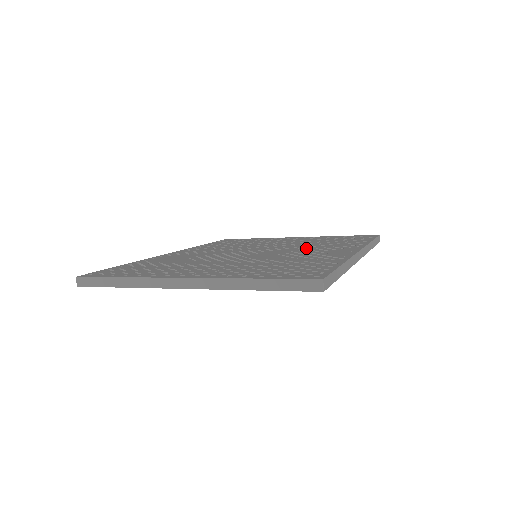
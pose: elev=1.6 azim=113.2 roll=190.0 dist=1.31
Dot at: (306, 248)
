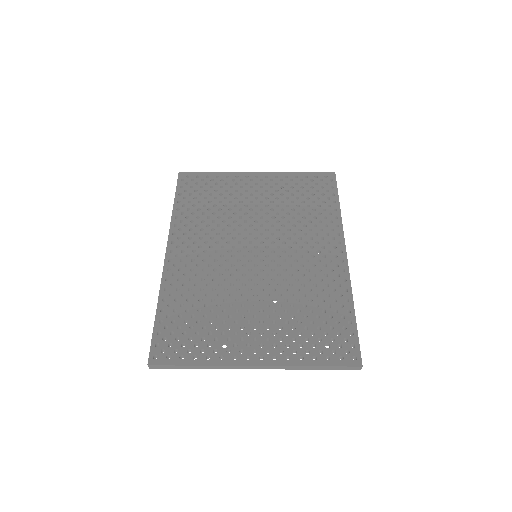
Dot at: (296, 240)
